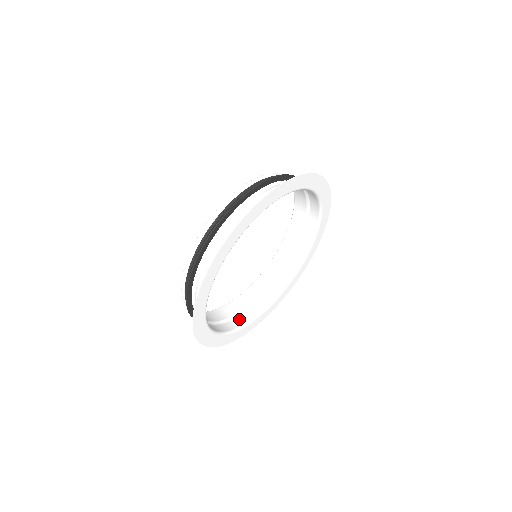
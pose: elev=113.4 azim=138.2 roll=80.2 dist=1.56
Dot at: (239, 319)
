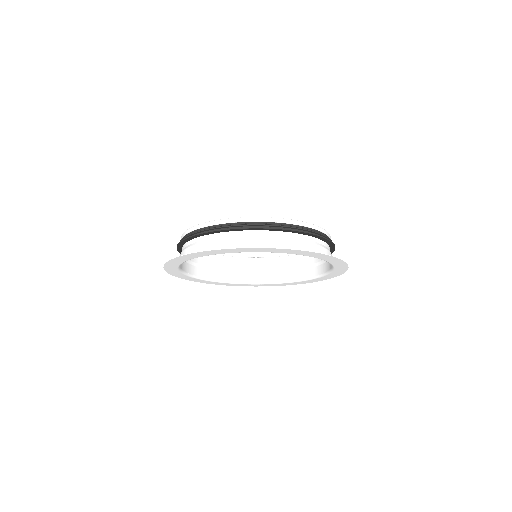
Dot at: (218, 273)
